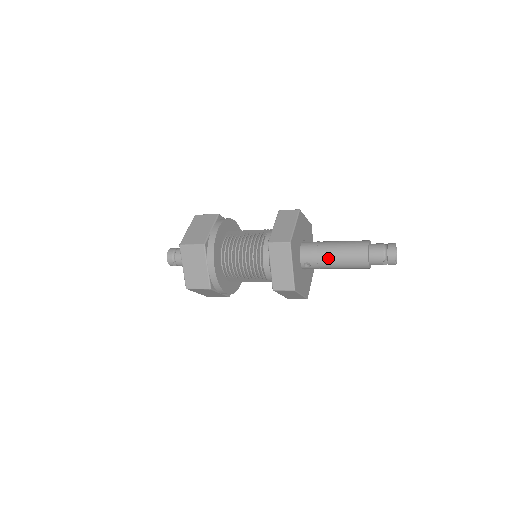
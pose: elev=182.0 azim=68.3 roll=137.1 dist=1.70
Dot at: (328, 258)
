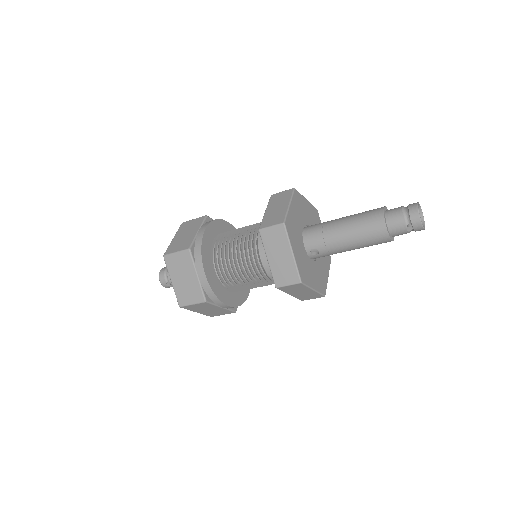
Dot at: (337, 237)
